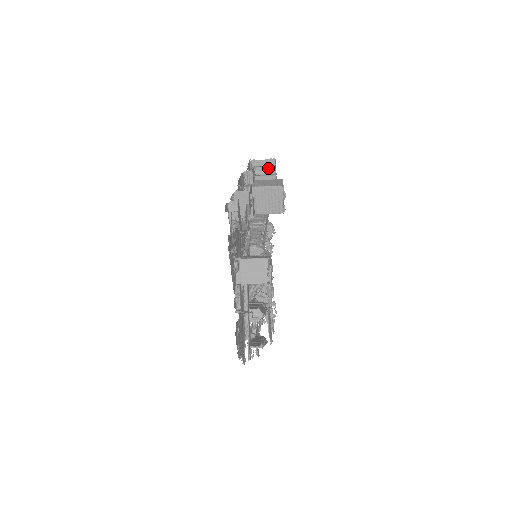
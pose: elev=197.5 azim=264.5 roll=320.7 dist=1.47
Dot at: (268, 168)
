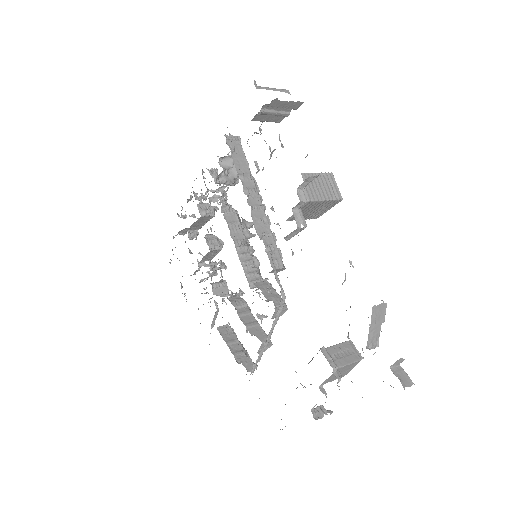
Dot at: (283, 108)
